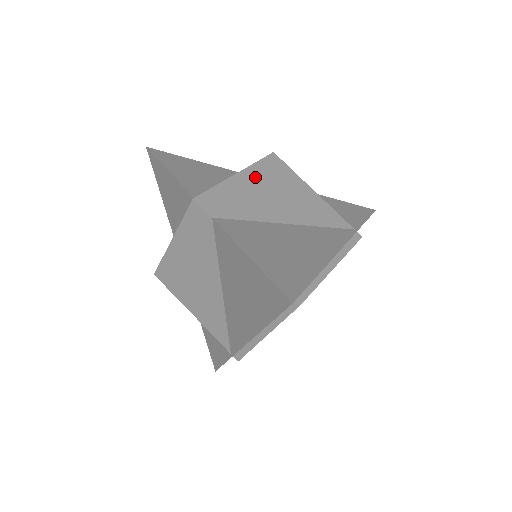
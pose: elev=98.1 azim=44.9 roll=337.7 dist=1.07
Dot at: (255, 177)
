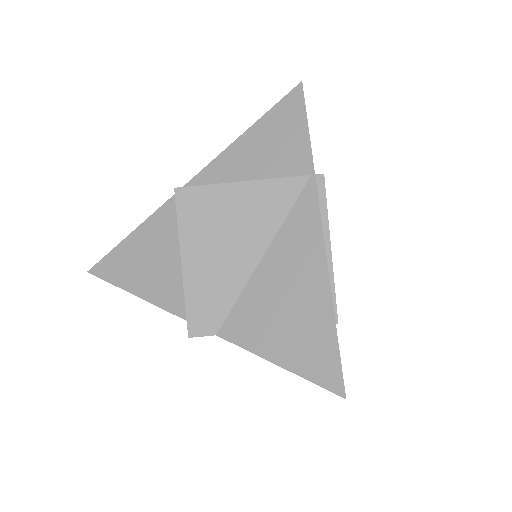
Dot at: (195, 245)
